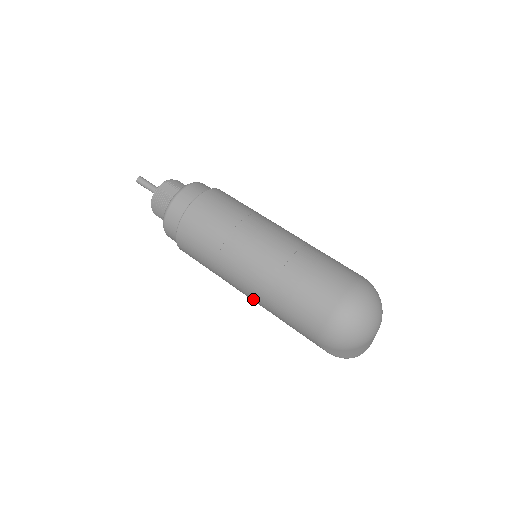
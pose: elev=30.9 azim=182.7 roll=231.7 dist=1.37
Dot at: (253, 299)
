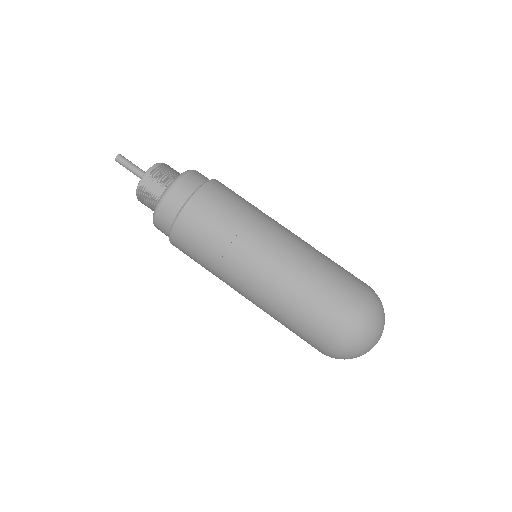
Dot at: occluded
